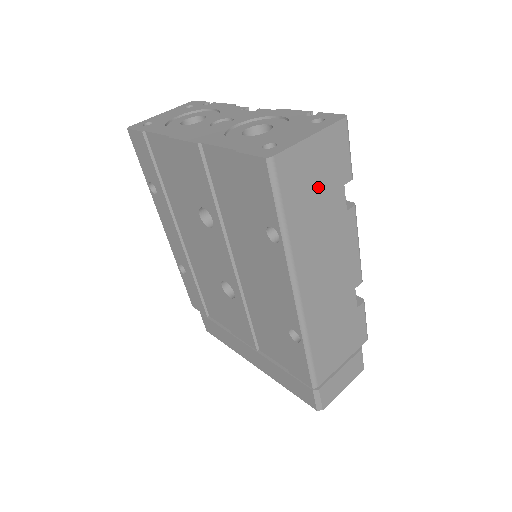
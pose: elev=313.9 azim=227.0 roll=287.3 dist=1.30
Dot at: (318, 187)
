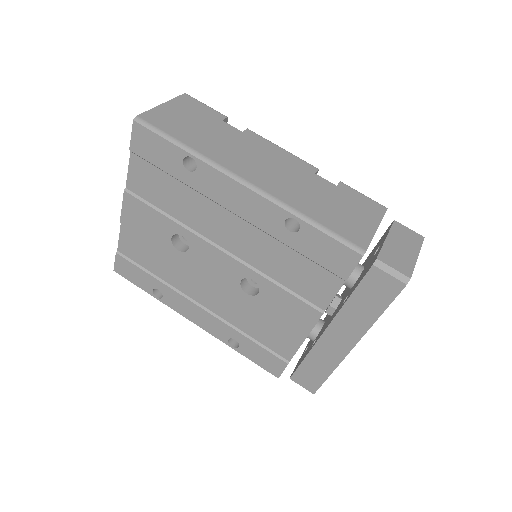
Dot at: (197, 124)
